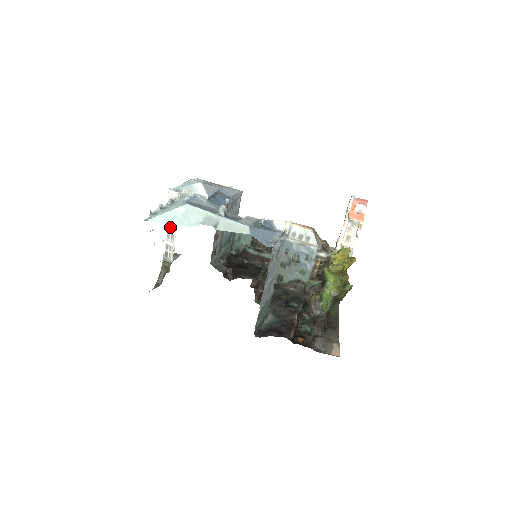
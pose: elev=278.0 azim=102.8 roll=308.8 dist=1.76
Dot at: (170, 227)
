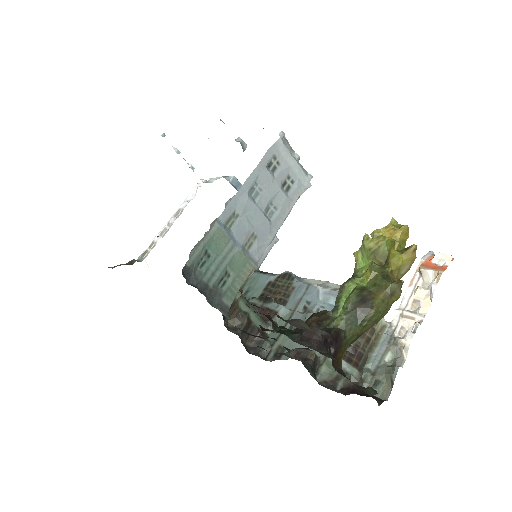
Dot at: (171, 221)
